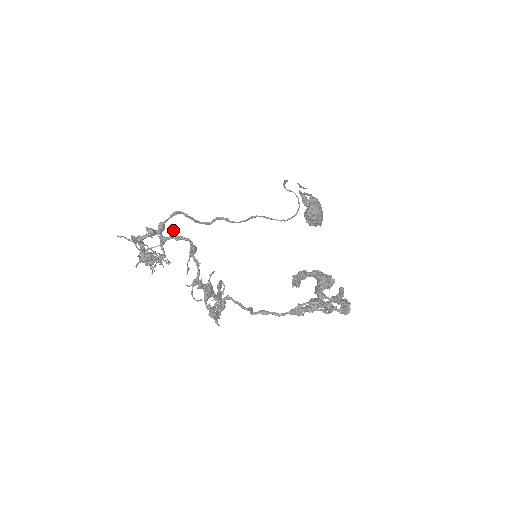
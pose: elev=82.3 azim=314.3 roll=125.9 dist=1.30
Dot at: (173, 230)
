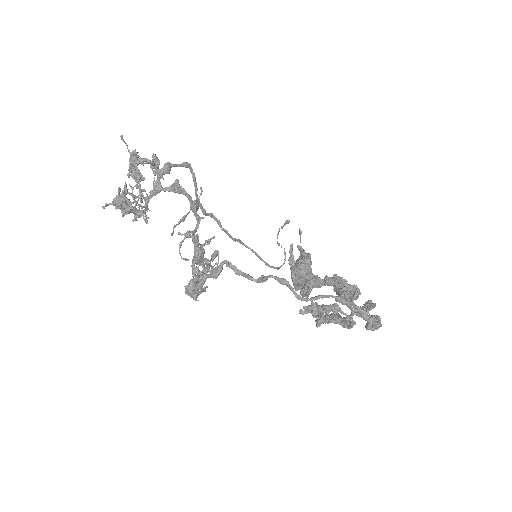
Dot at: (177, 179)
